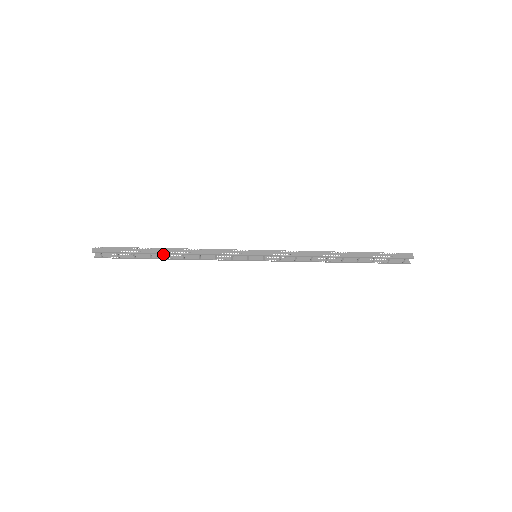
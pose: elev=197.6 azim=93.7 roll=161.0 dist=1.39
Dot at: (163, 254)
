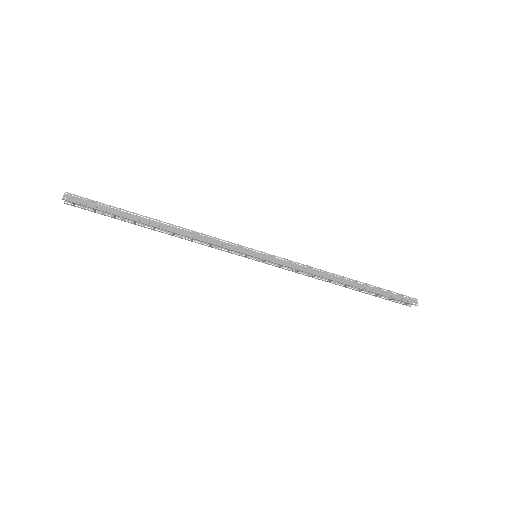
Dot at: occluded
